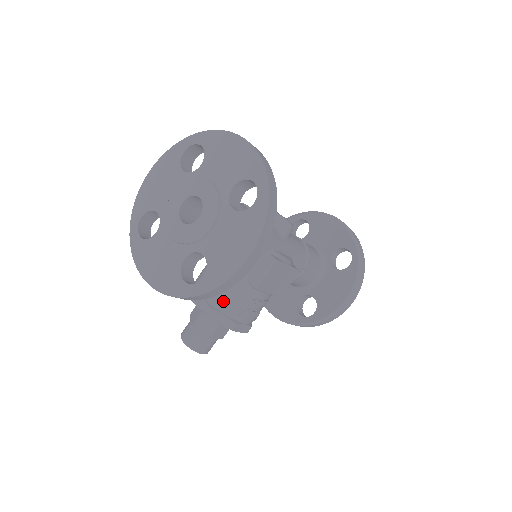
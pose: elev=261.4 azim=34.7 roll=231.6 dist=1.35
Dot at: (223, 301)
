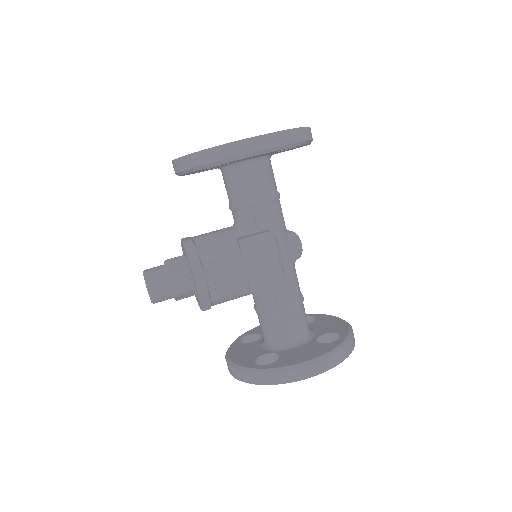
Dot at: (206, 242)
